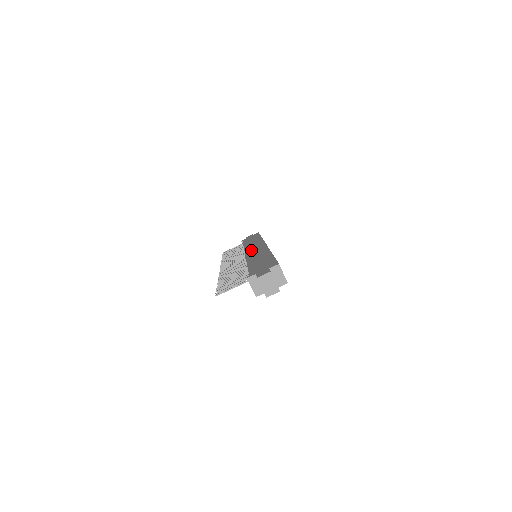
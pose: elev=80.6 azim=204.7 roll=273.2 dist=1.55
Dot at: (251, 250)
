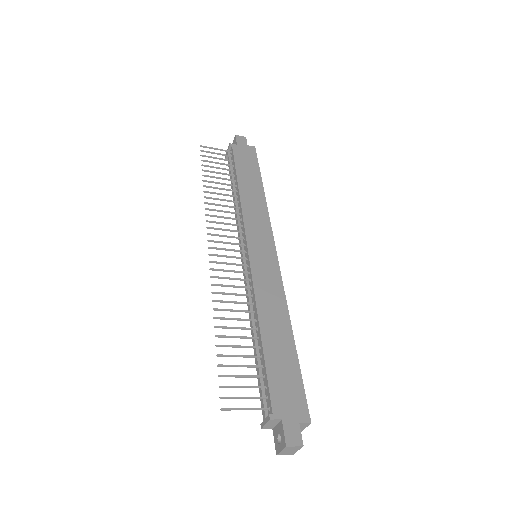
Dot at: (257, 250)
